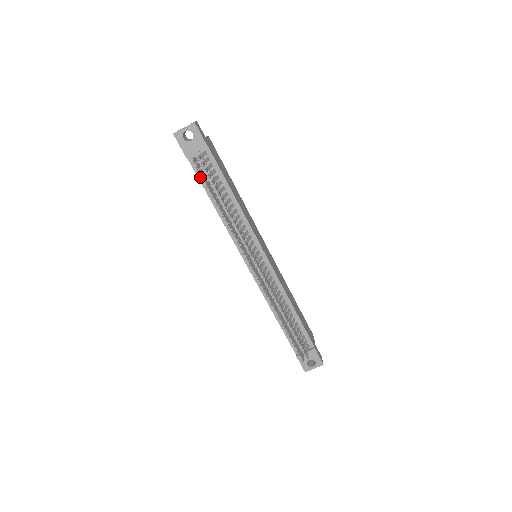
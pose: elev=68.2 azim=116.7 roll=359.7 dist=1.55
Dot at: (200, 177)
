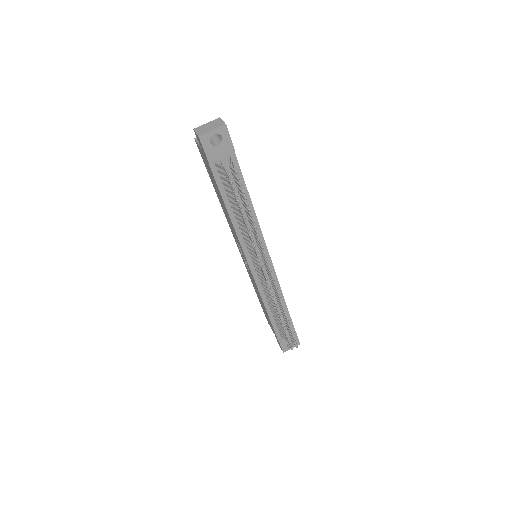
Dot at: (219, 183)
